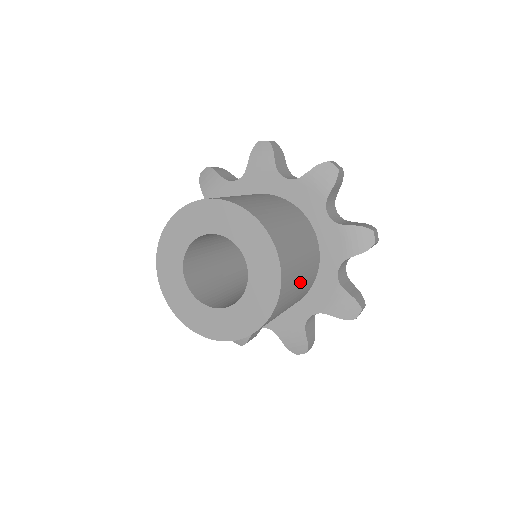
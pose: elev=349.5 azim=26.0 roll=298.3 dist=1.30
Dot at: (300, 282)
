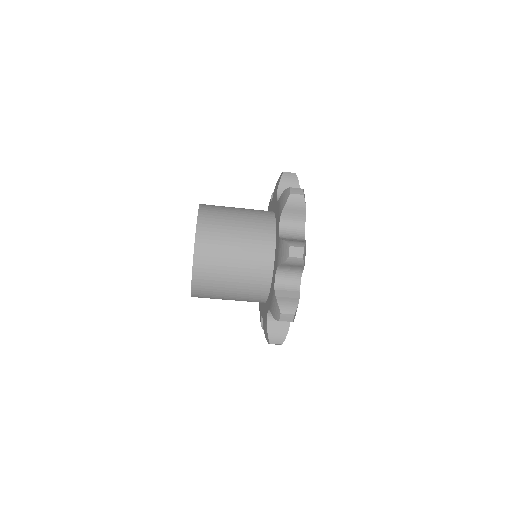
Dot at: (236, 237)
